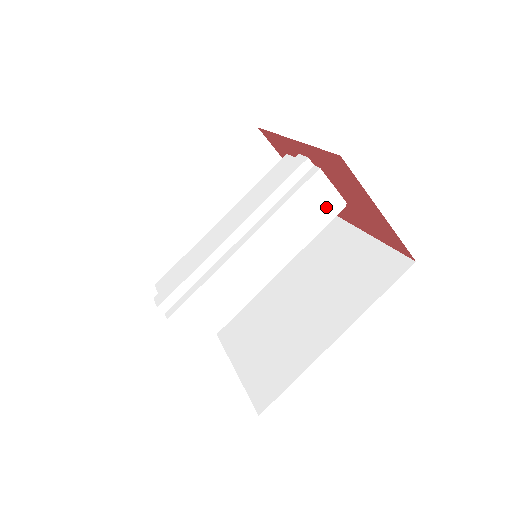
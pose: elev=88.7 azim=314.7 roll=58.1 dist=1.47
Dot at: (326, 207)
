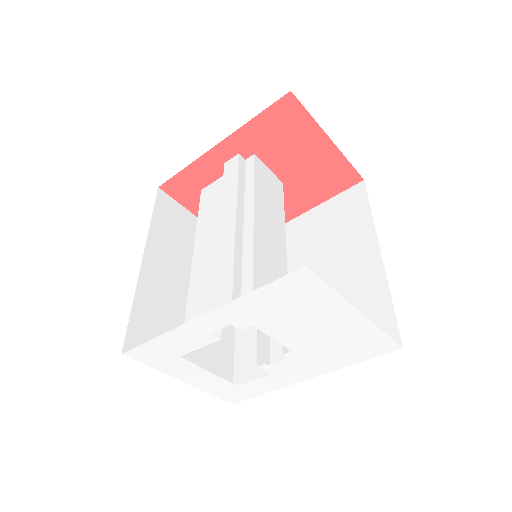
Dot at: (276, 187)
